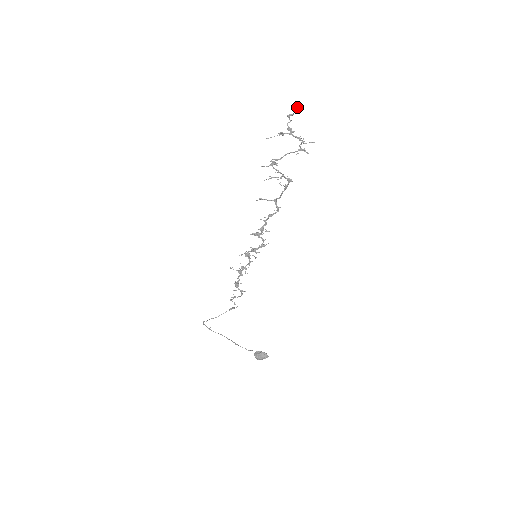
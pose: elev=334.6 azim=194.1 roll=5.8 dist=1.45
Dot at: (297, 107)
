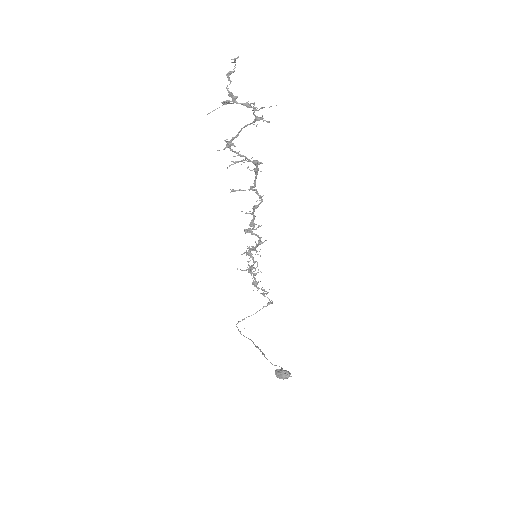
Dot at: (235, 59)
